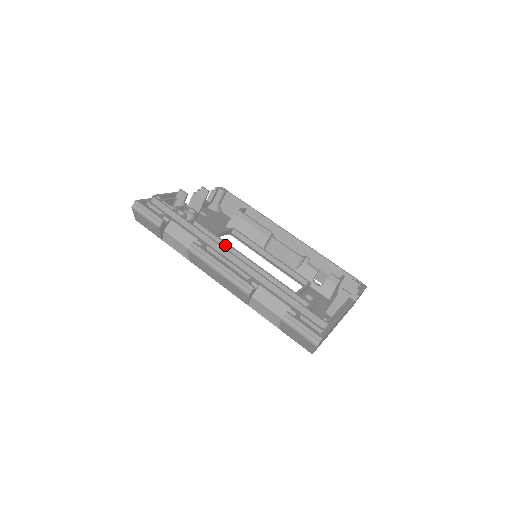
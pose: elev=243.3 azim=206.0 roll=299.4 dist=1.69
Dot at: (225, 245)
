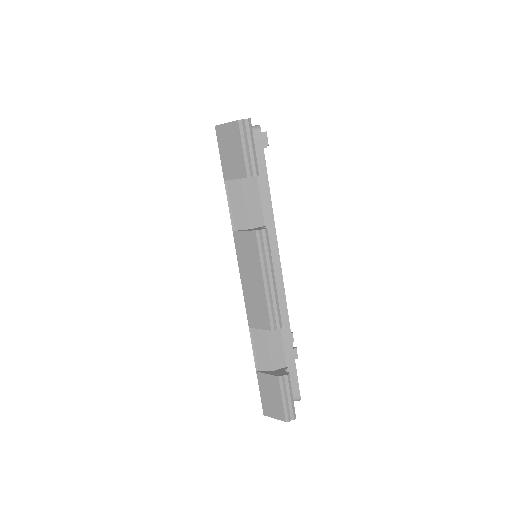
Dot at: occluded
